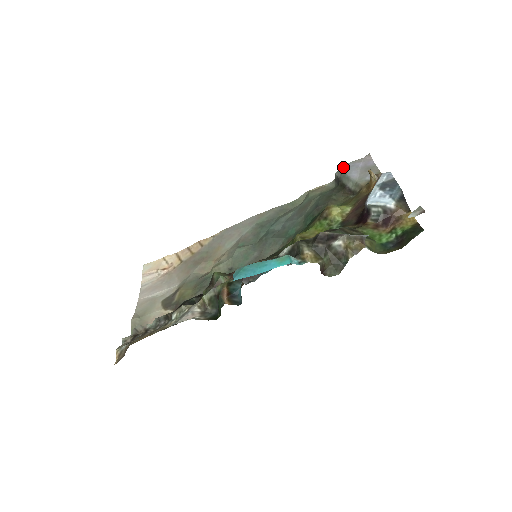
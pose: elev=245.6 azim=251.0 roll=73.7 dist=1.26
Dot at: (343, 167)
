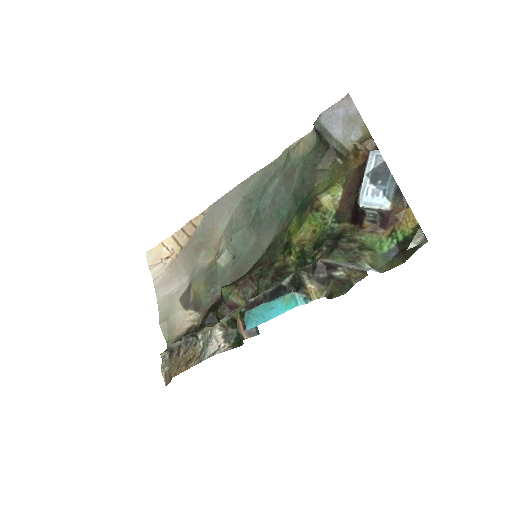
Dot at: (321, 118)
